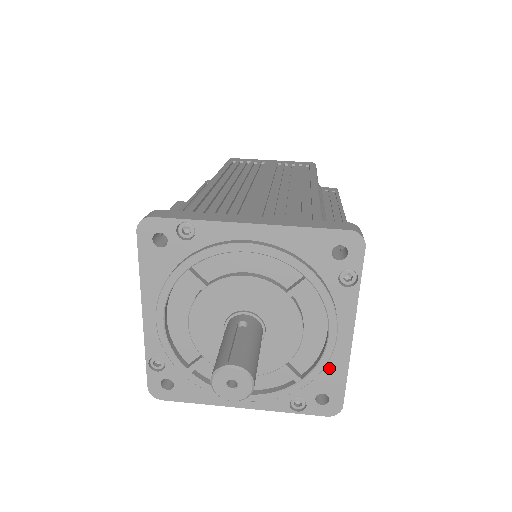
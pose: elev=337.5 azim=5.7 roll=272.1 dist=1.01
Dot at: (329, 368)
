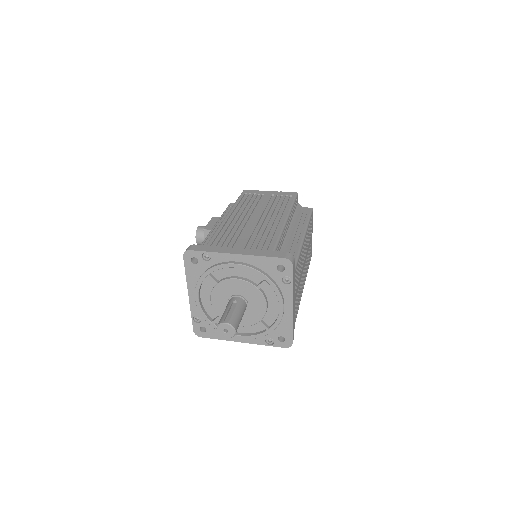
Dot at: (283, 323)
